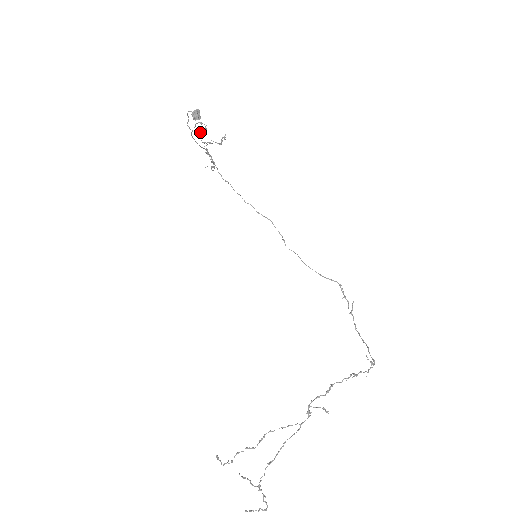
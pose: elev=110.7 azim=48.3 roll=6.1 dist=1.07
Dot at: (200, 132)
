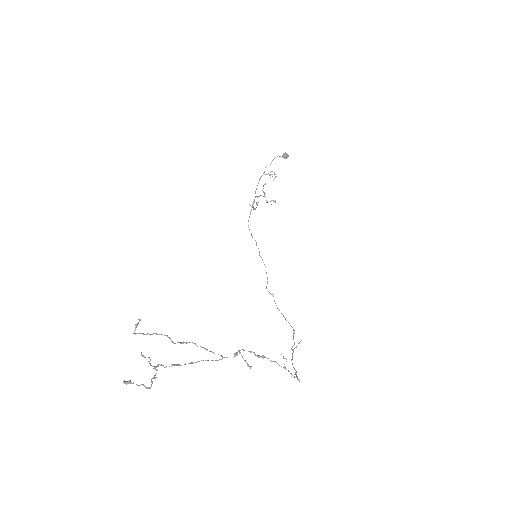
Dot at: (270, 177)
